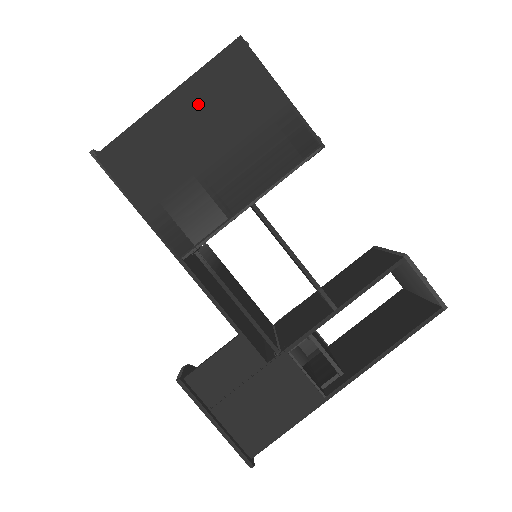
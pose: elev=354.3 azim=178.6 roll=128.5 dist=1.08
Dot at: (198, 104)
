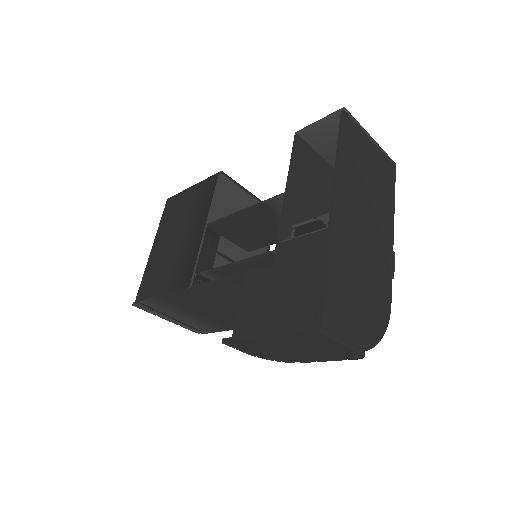
Dot at: (164, 233)
